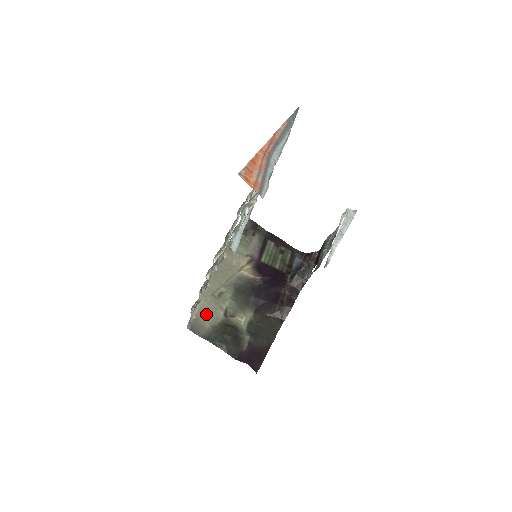
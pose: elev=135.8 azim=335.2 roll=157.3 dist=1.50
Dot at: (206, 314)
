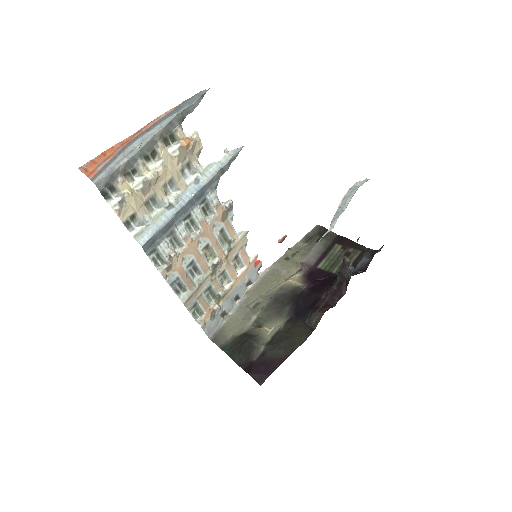
Dot at: (233, 325)
